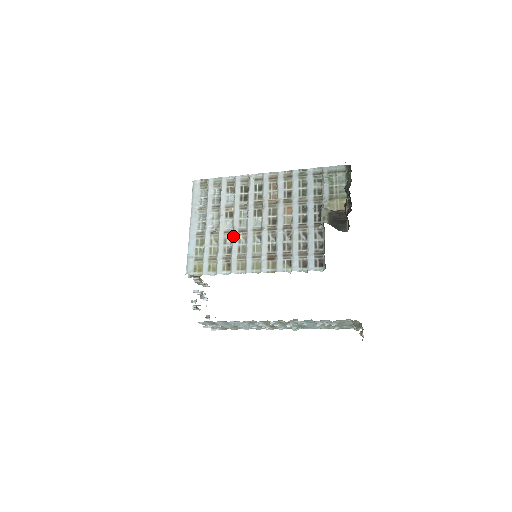
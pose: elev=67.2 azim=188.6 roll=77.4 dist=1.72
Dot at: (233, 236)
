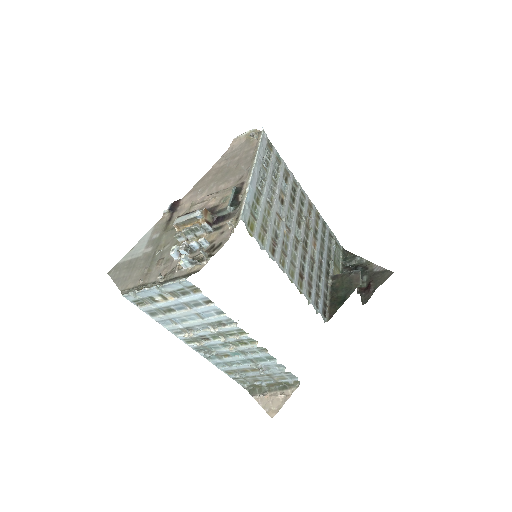
Dot at: (282, 224)
